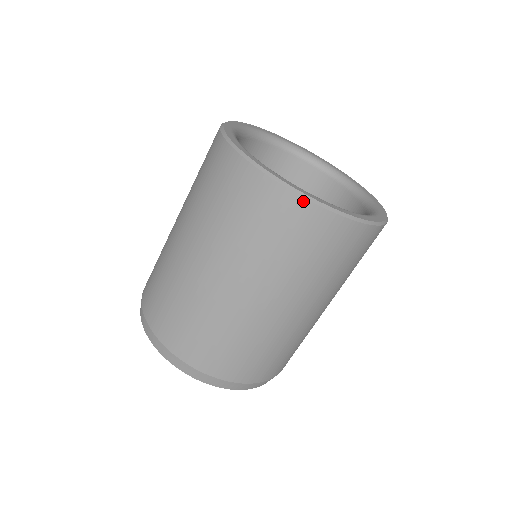
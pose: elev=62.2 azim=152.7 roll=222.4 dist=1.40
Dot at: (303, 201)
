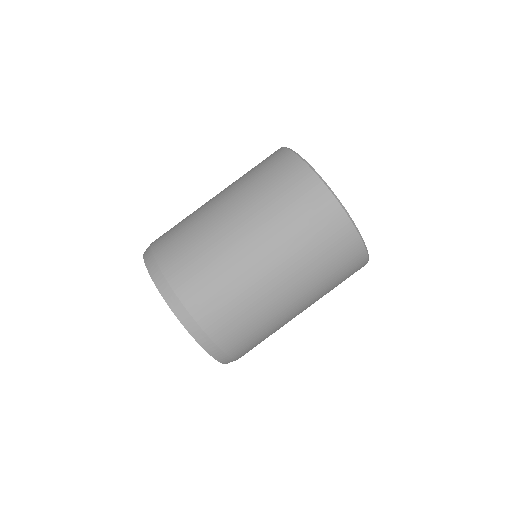
Dot at: (336, 203)
